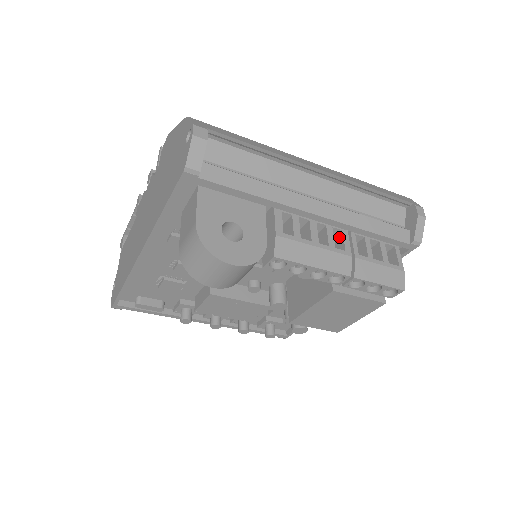
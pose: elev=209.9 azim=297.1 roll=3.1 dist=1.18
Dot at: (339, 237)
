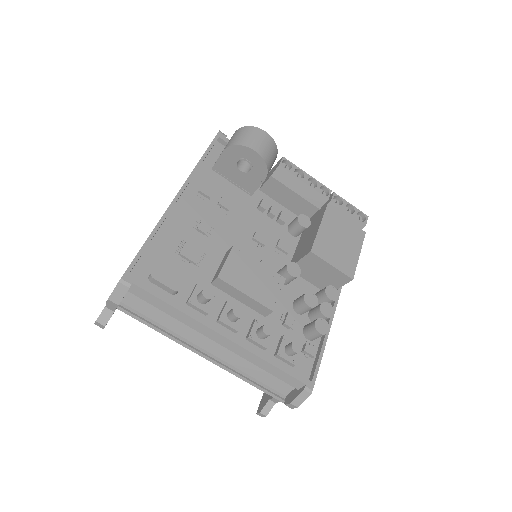
Dot at: occluded
